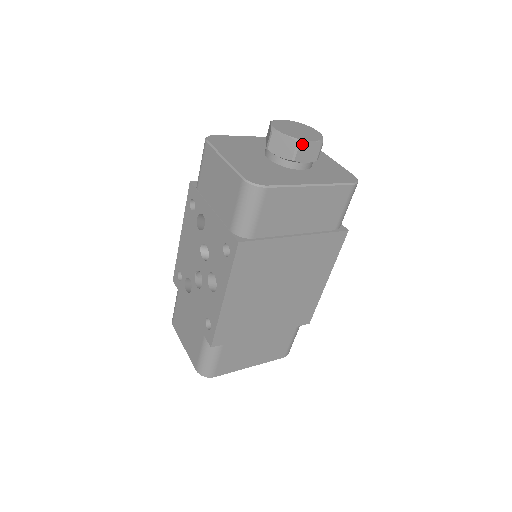
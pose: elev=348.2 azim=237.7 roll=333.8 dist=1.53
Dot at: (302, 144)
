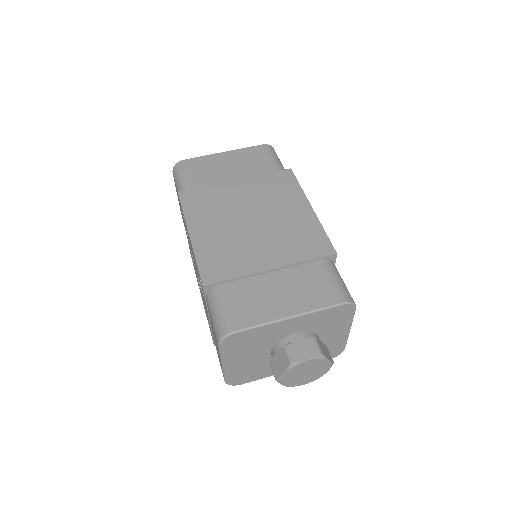
Dot at: occluded
